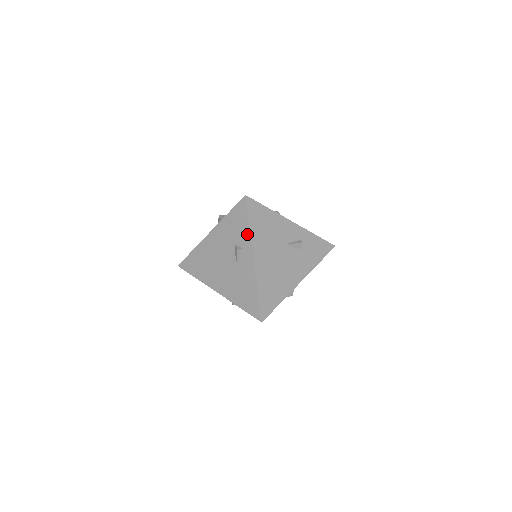
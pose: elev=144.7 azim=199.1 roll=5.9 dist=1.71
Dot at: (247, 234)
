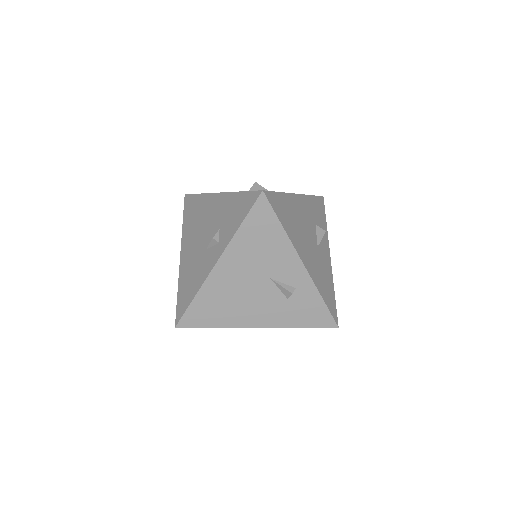
Dot at: (232, 232)
